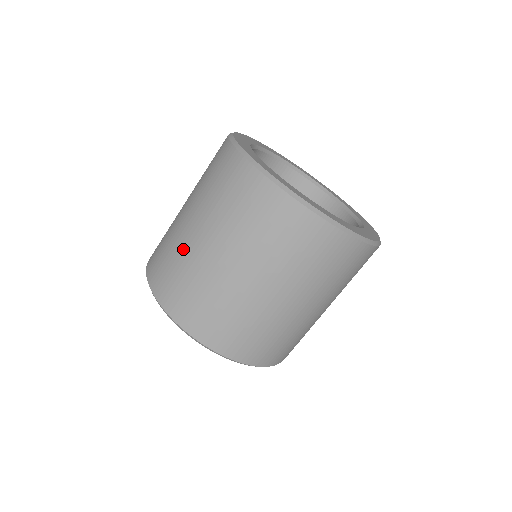
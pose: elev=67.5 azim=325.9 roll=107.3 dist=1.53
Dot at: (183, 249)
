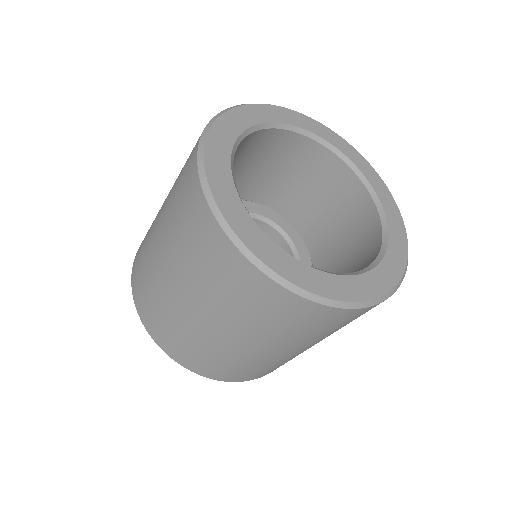
Dot at: (204, 340)
